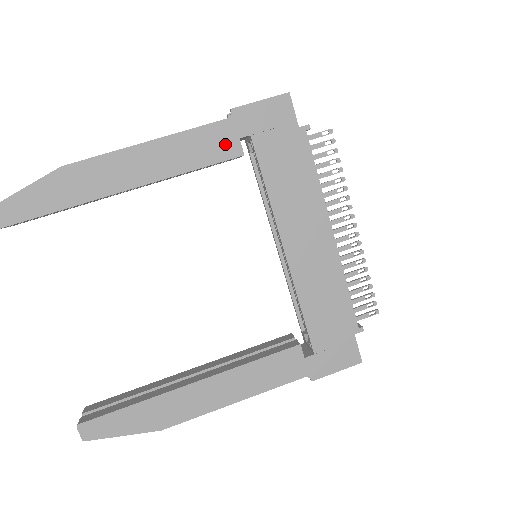
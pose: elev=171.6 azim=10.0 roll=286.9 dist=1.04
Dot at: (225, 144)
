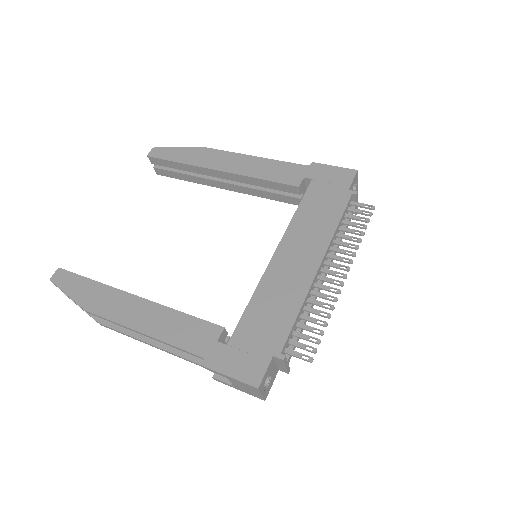
Dot at: (293, 176)
